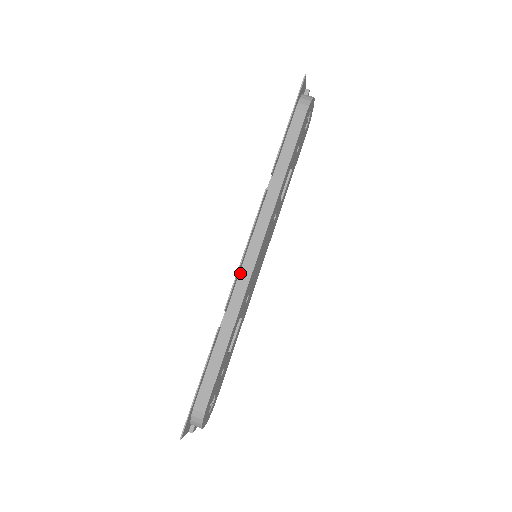
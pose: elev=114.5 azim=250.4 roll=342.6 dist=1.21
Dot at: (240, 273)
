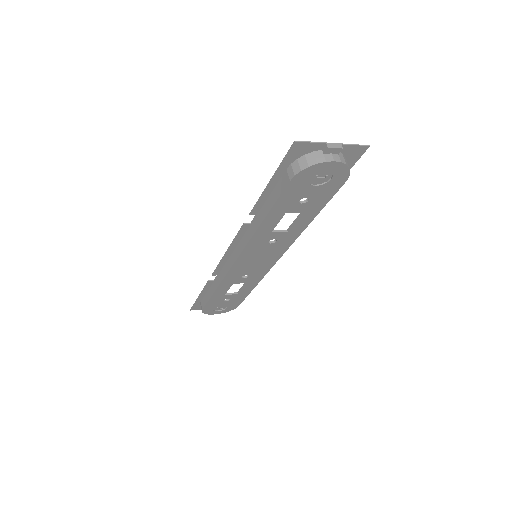
Dot at: (227, 262)
